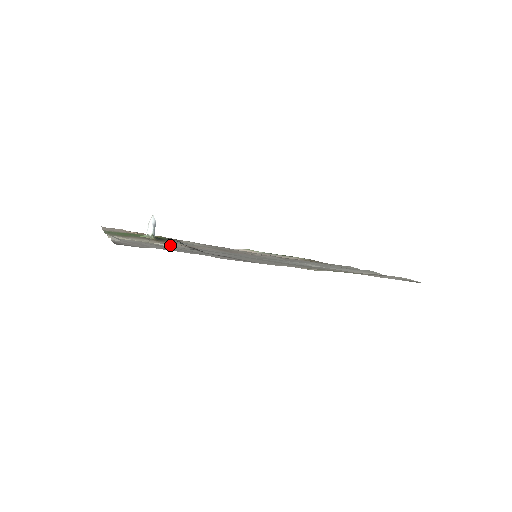
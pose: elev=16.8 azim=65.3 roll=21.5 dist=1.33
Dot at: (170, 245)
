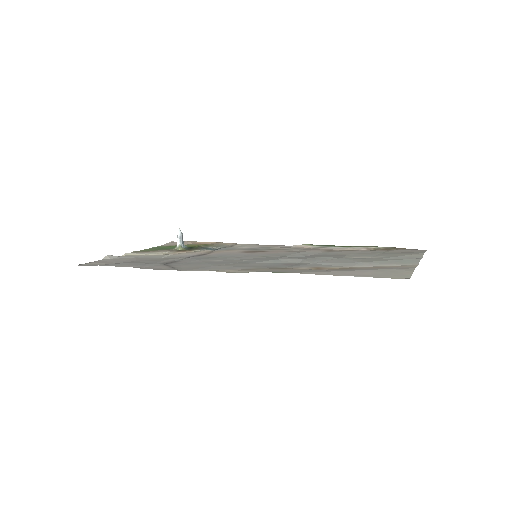
Dot at: (176, 255)
